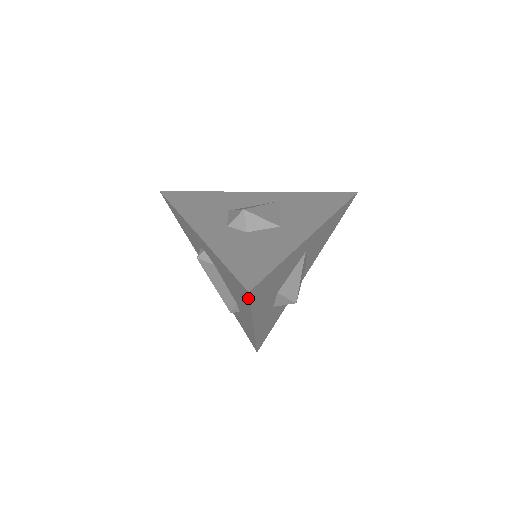
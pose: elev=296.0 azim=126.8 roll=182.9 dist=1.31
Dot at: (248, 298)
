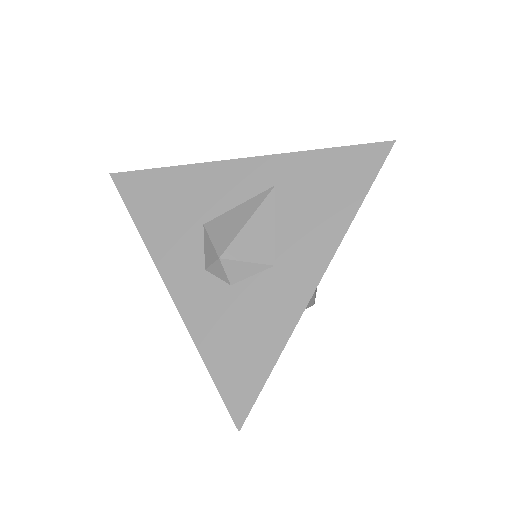
Dot at: occluded
